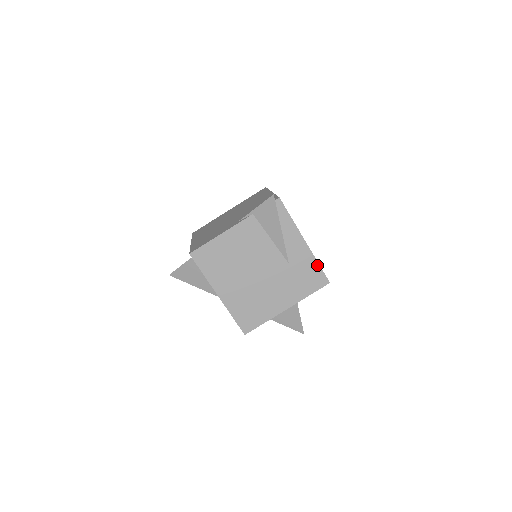
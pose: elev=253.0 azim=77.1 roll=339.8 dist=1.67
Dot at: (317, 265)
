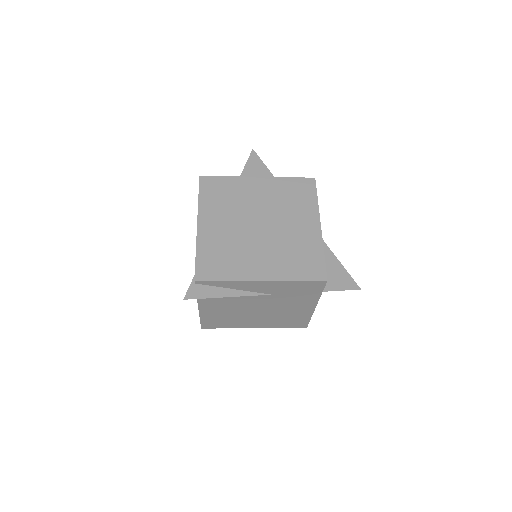
Dot at: (297, 282)
